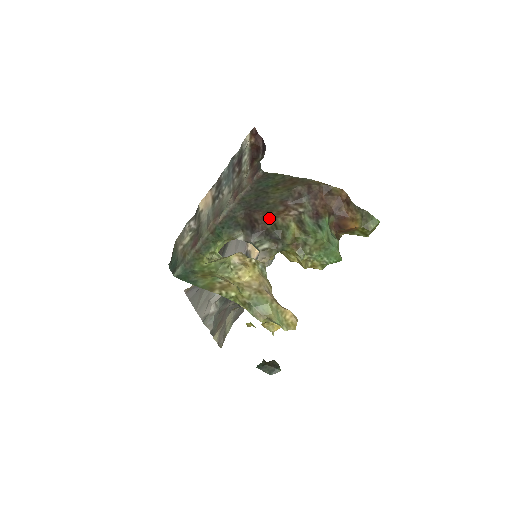
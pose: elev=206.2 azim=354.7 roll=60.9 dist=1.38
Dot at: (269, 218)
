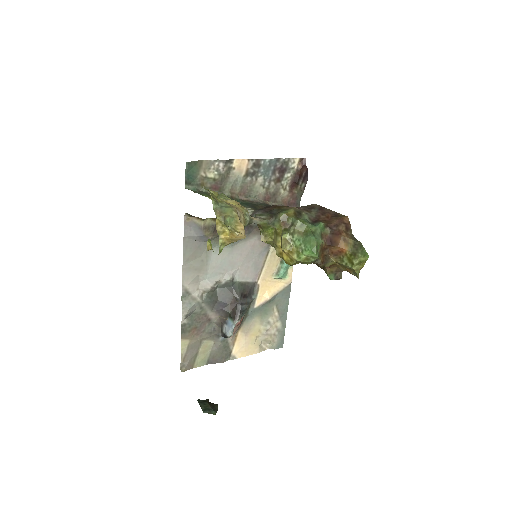
Dot at: (278, 206)
